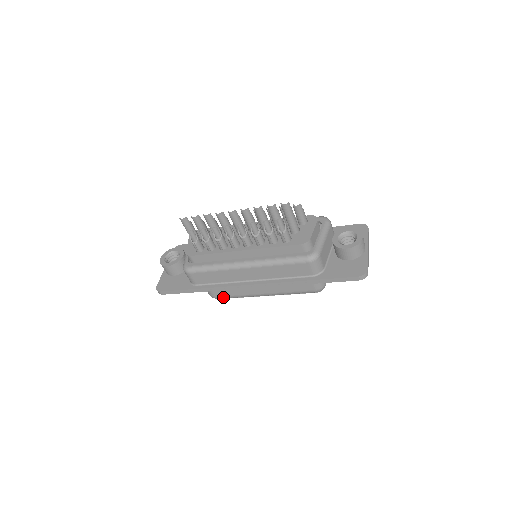
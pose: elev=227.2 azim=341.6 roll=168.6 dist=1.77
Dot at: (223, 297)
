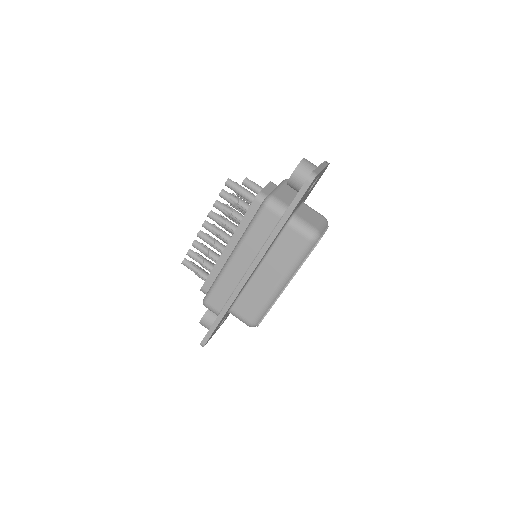
Dot at: (255, 317)
